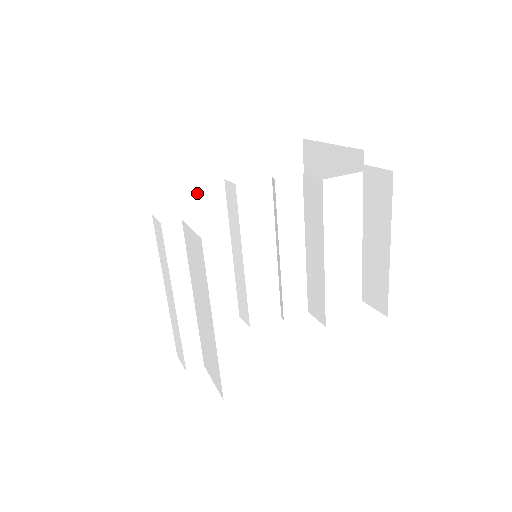
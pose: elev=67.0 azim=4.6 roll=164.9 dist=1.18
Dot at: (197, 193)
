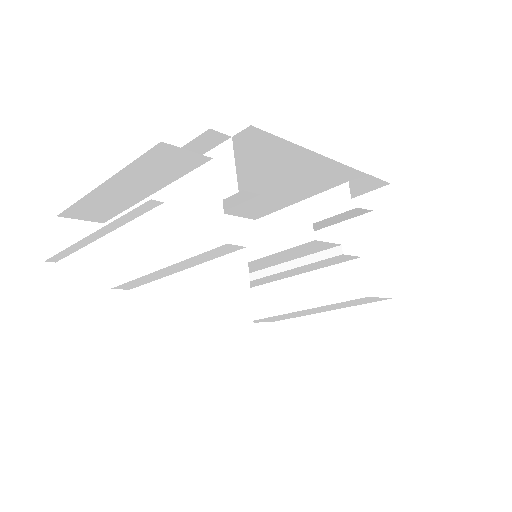
Dot at: (270, 153)
